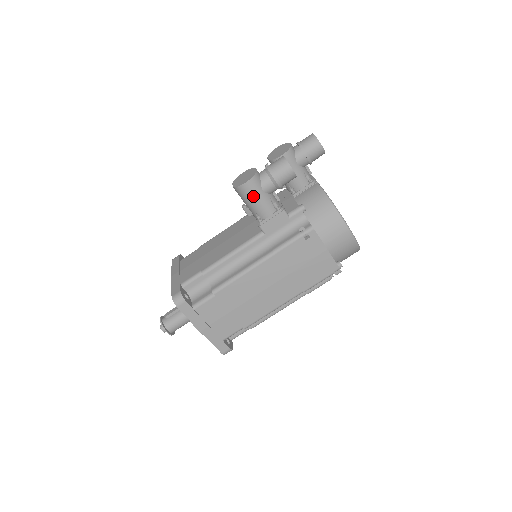
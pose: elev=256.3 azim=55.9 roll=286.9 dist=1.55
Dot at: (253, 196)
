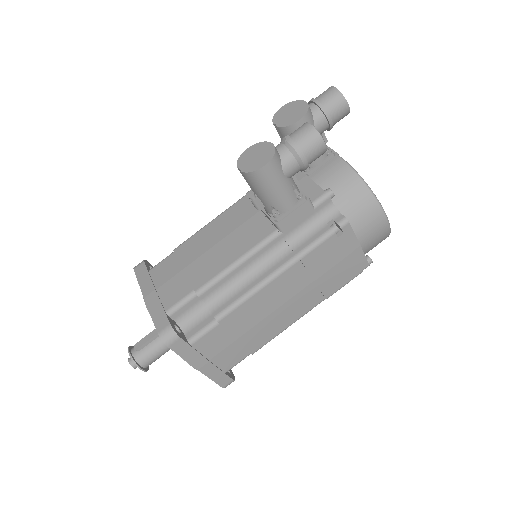
Dot at: (272, 184)
